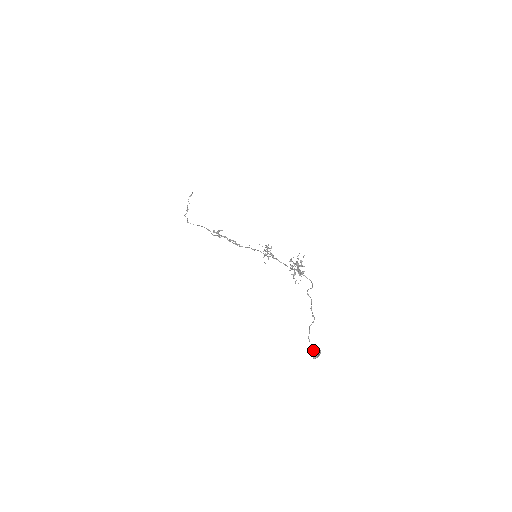
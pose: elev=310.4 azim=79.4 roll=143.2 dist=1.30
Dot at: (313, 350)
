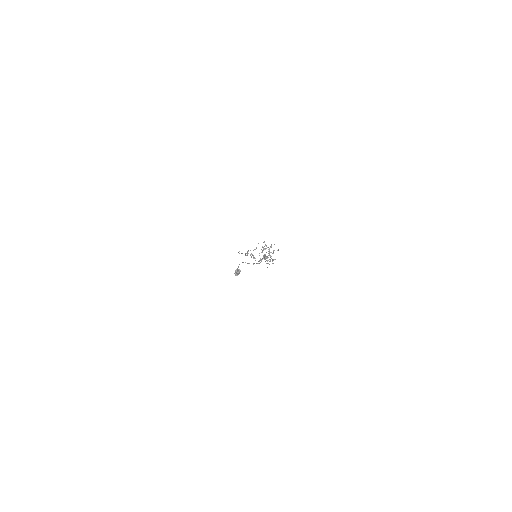
Dot at: (237, 269)
